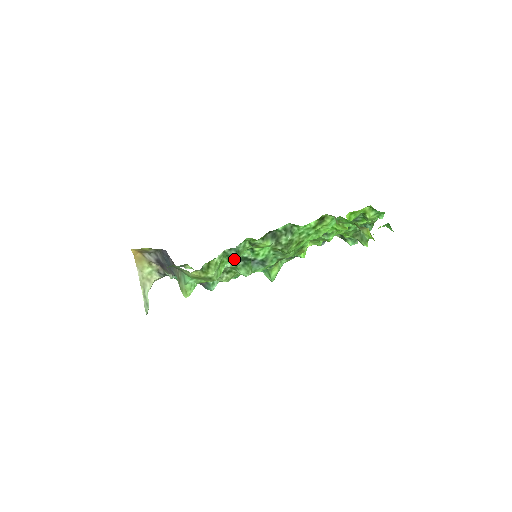
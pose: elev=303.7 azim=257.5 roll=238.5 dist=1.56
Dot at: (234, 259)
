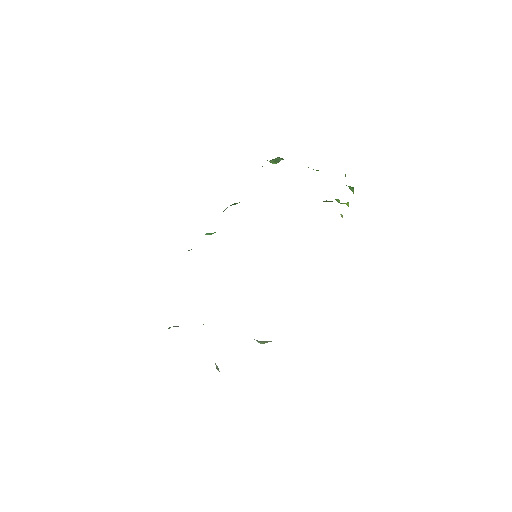
Dot at: occluded
